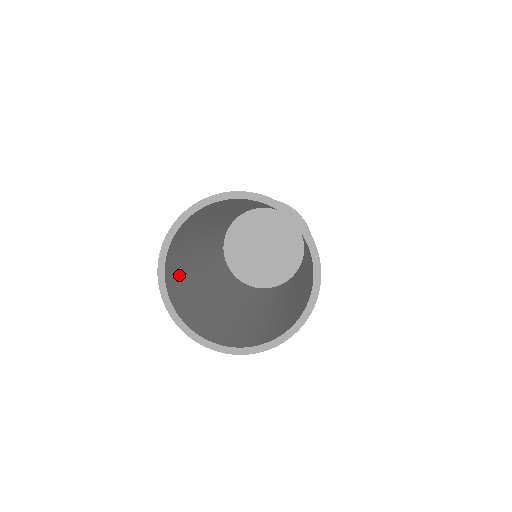
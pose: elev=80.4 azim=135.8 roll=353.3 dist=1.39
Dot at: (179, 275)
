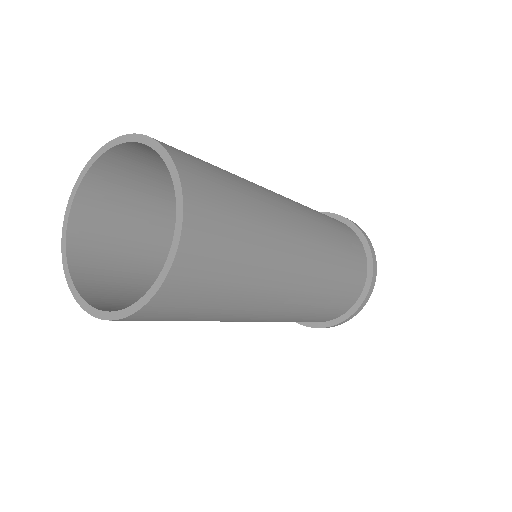
Dot at: (116, 269)
